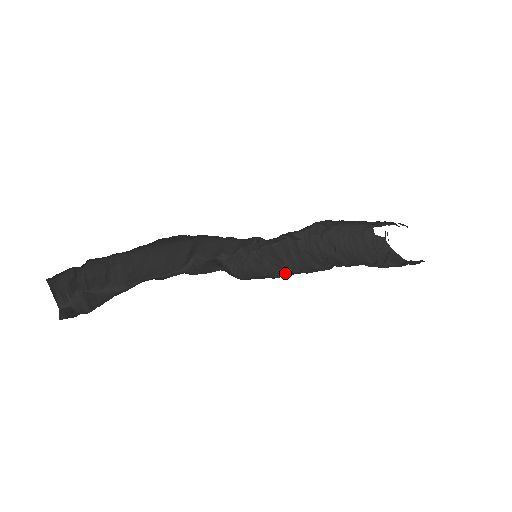
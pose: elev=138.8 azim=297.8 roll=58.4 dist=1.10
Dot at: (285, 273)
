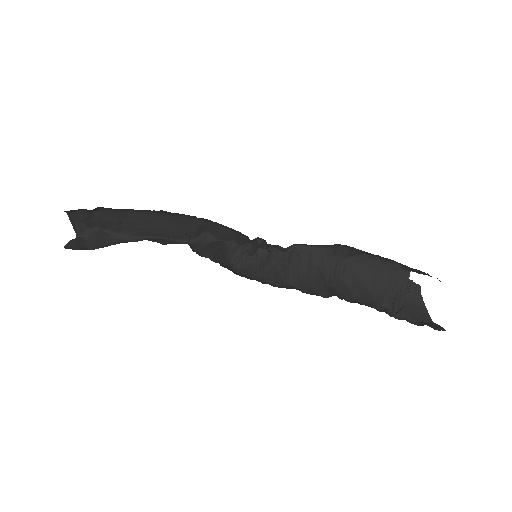
Dot at: (277, 283)
